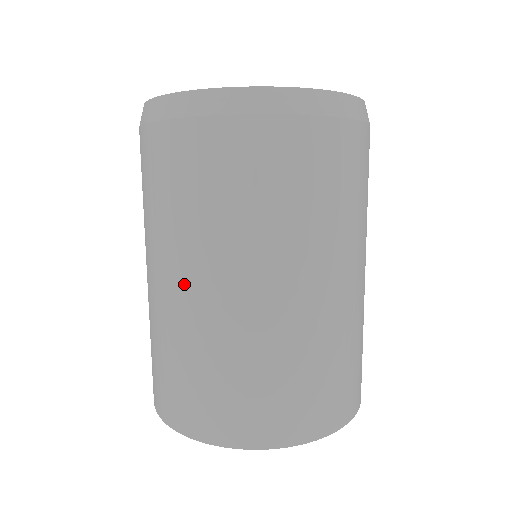
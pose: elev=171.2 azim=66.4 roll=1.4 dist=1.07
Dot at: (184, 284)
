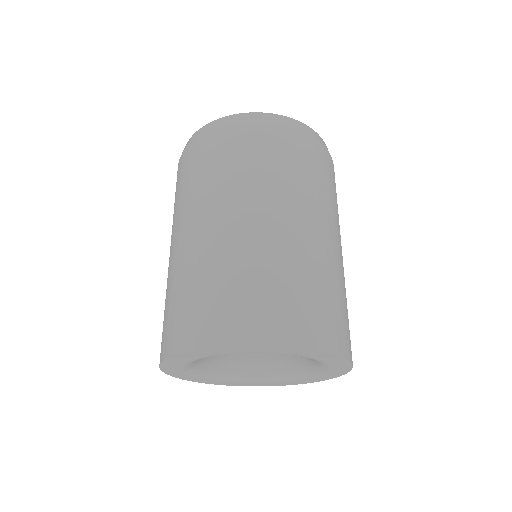
Dot at: (238, 218)
